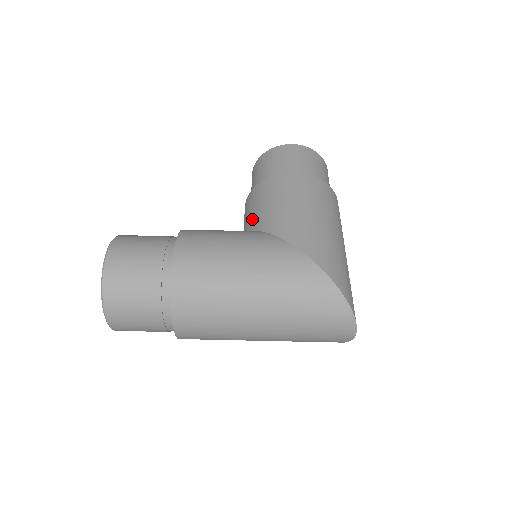
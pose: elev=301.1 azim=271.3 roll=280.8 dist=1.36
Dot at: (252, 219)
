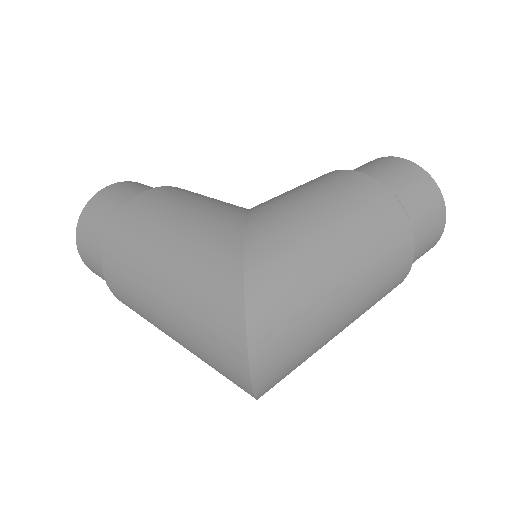
Dot at: occluded
